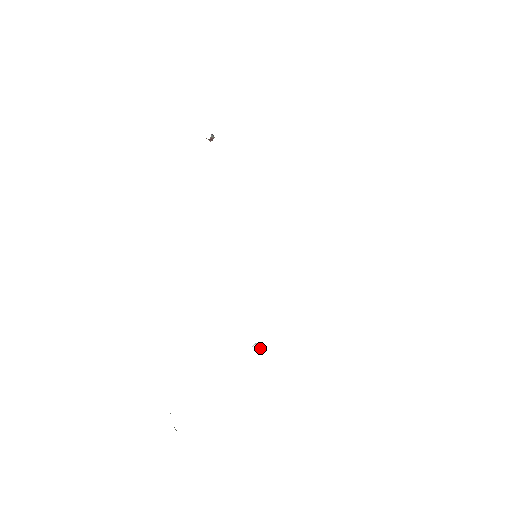
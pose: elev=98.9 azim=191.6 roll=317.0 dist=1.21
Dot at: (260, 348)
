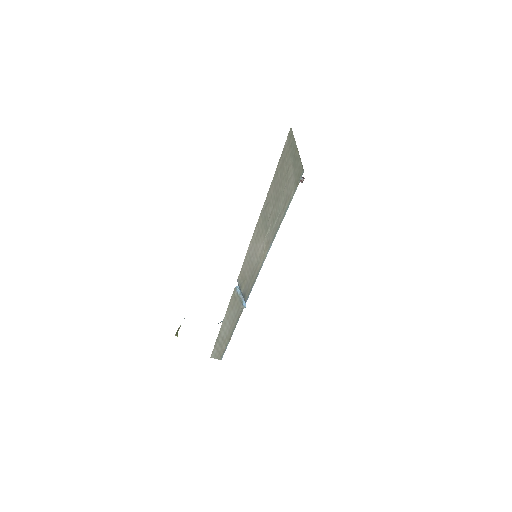
Dot at: occluded
